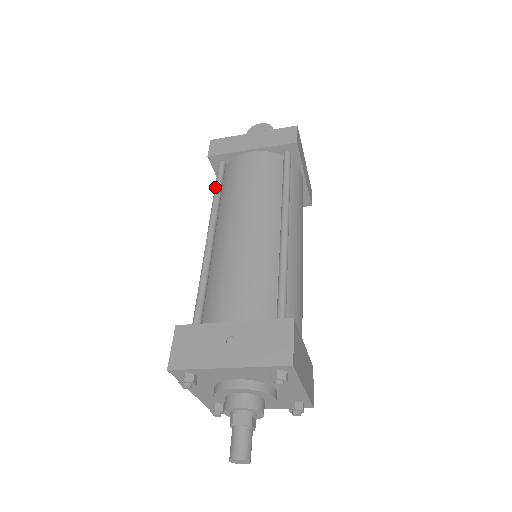
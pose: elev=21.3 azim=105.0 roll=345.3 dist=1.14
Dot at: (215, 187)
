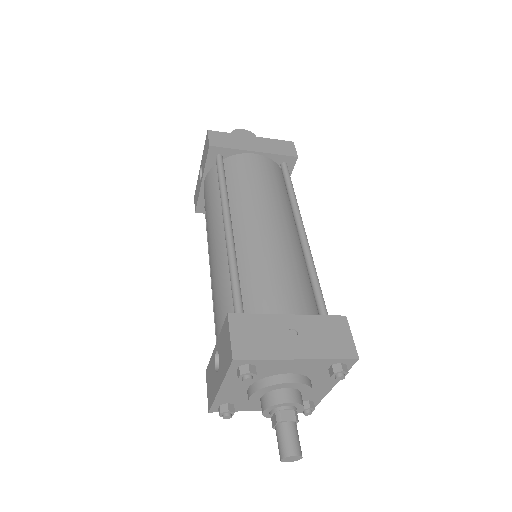
Dot at: (221, 178)
